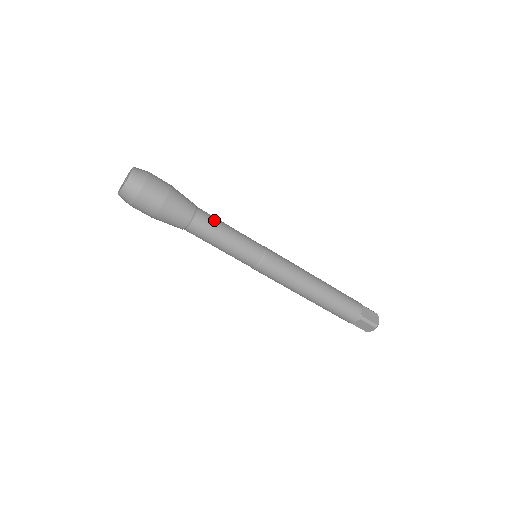
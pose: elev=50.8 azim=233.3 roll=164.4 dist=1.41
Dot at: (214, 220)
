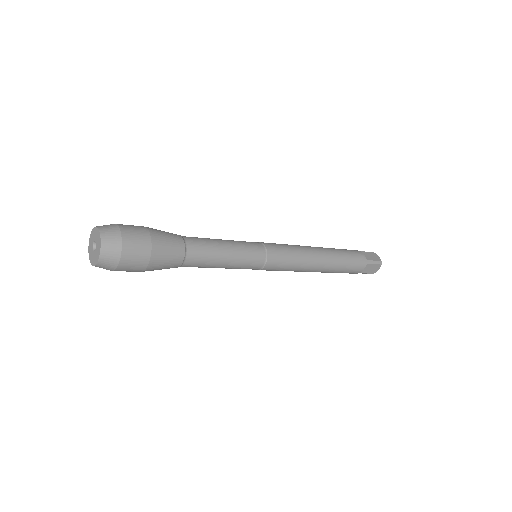
Dot at: (204, 240)
